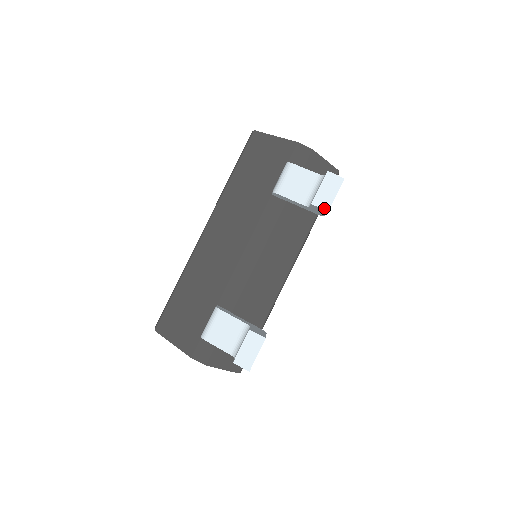
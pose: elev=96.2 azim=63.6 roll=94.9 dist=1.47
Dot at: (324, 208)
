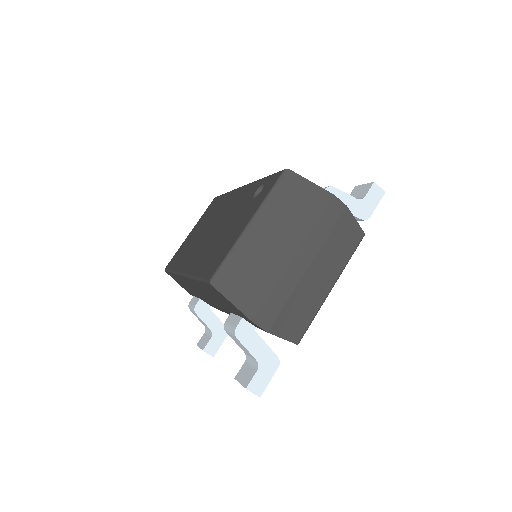
Dot at: occluded
